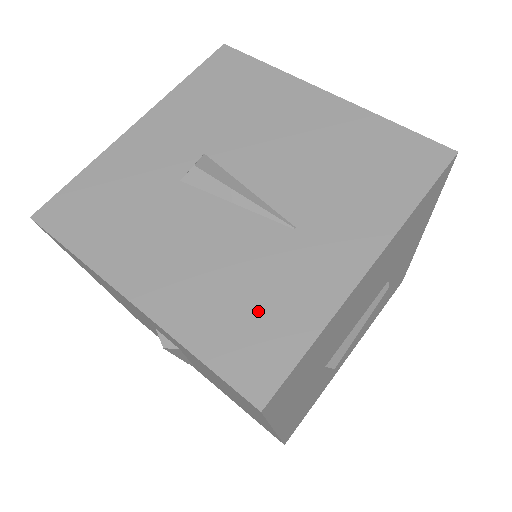
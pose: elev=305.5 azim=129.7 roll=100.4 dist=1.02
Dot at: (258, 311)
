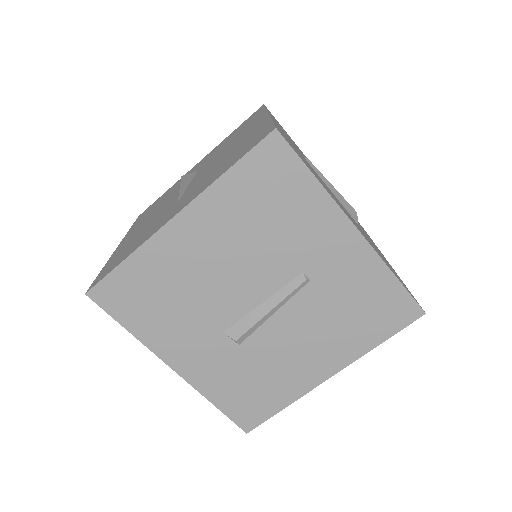
Dot at: (130, 247)
